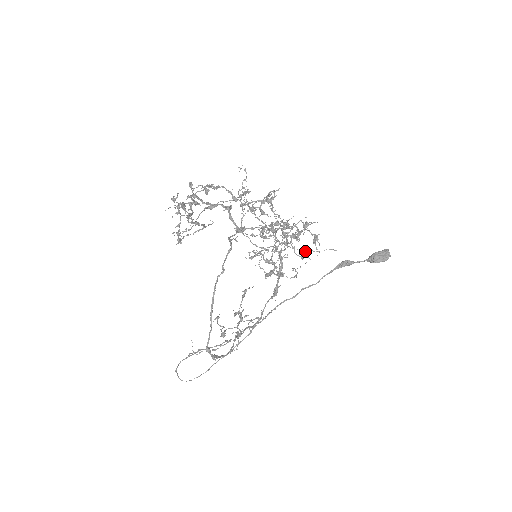
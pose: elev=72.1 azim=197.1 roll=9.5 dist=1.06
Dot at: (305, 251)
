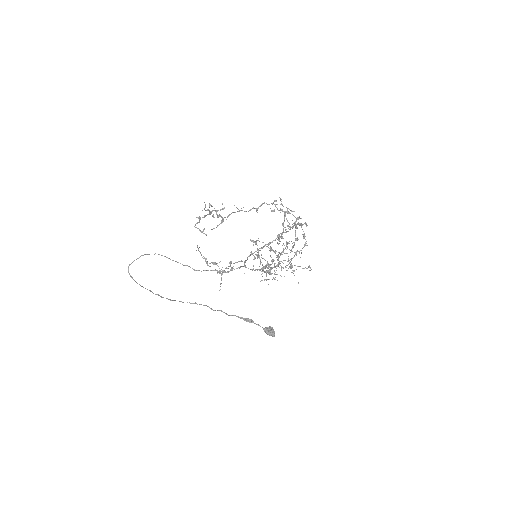
Dot at: (294, 270)
